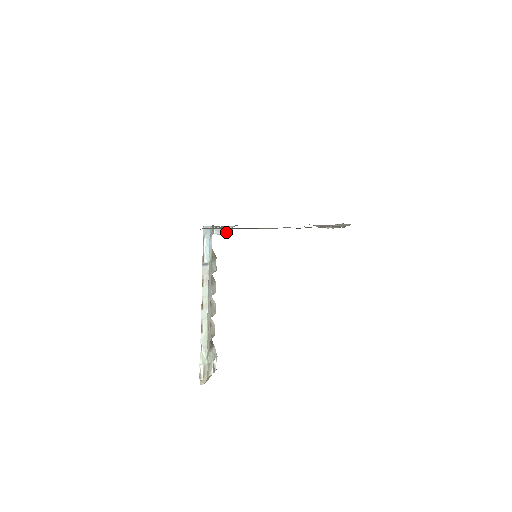
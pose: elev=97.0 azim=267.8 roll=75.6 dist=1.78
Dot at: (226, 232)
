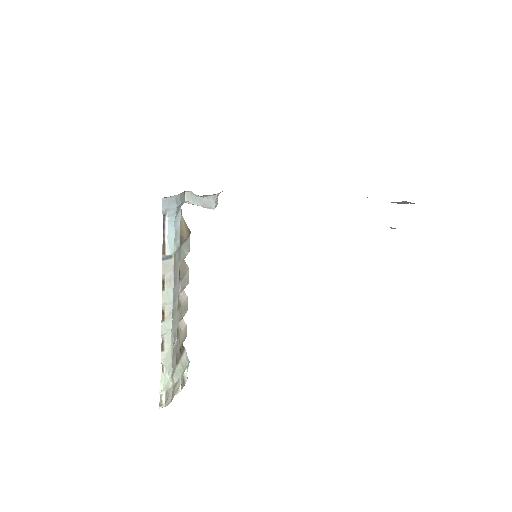
Dot at: (206, 203)
